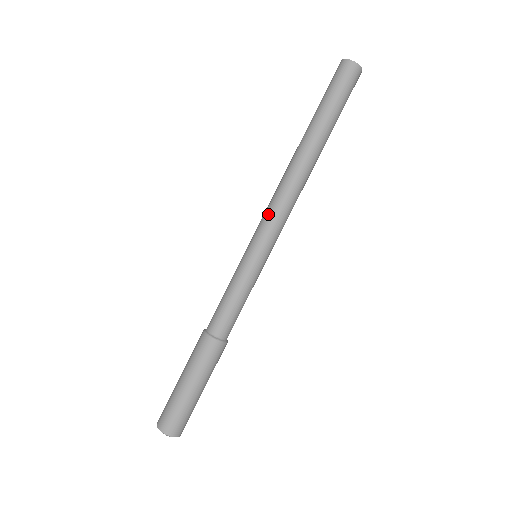
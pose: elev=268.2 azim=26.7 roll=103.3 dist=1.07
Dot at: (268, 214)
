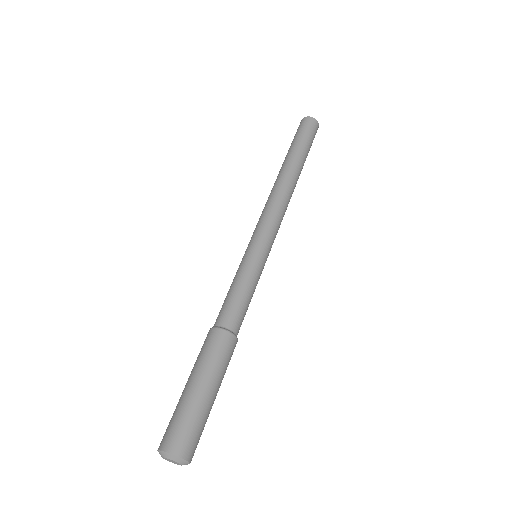
Dot at: (264, 217)
